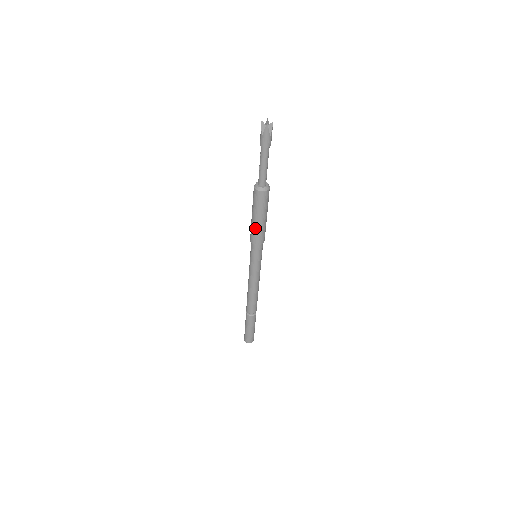
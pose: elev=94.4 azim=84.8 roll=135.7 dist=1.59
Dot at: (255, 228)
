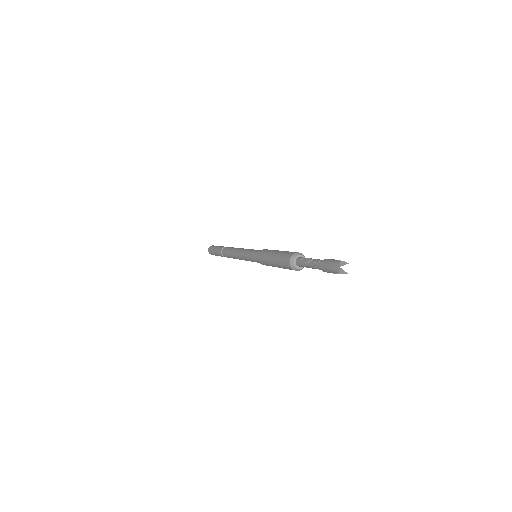
Dot at: (267, 260)
